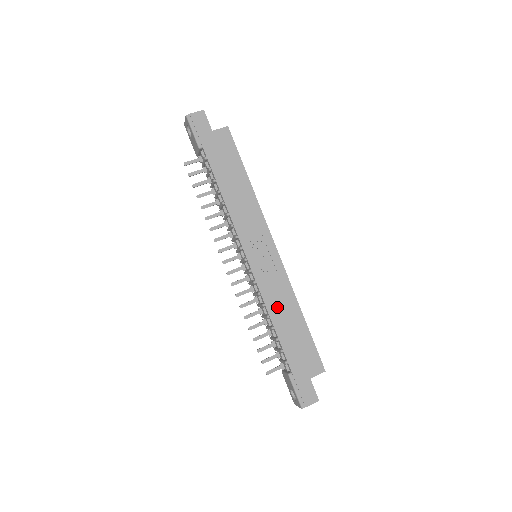
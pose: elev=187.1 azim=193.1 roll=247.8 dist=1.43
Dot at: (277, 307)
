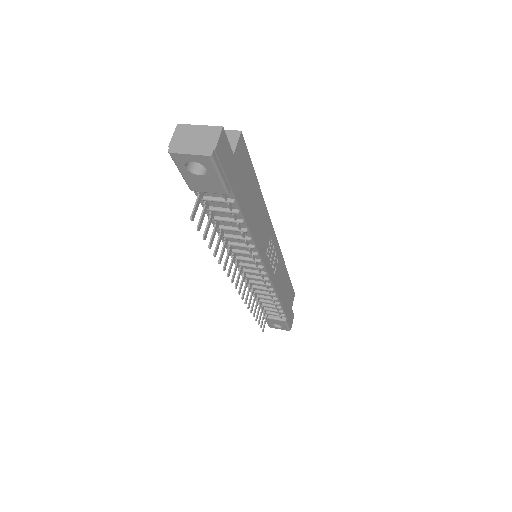
Dot at: (280, 286)
